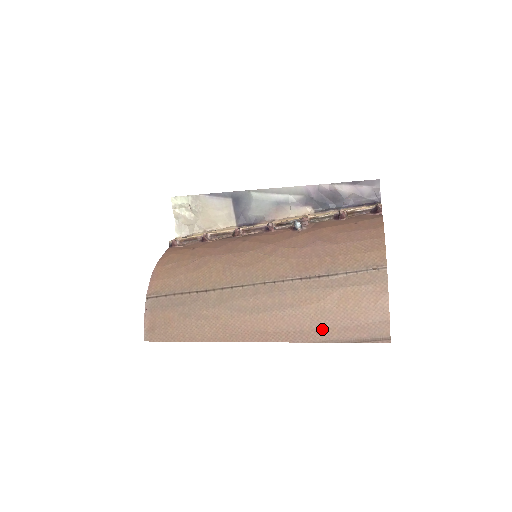
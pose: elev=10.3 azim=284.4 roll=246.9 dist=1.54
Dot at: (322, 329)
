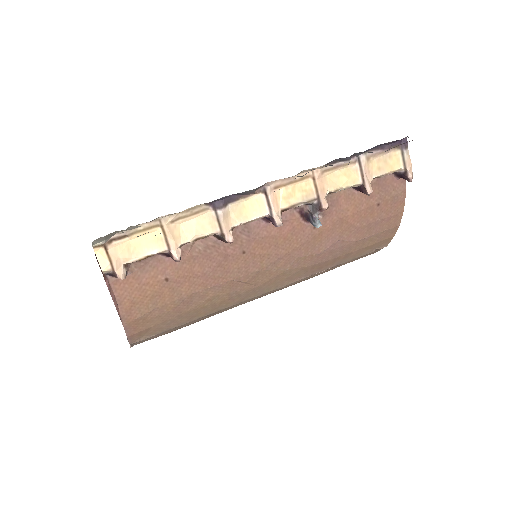
Dot at: occluded
